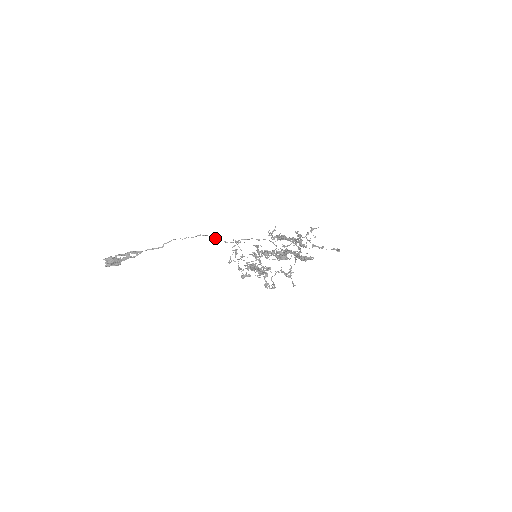
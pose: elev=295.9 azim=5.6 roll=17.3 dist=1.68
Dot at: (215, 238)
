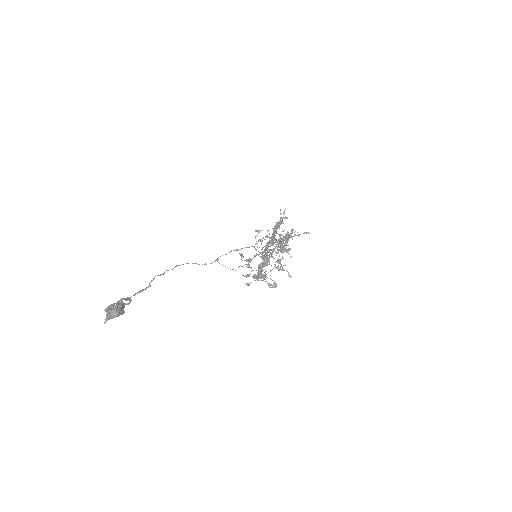
Dot at: (195, 263)
